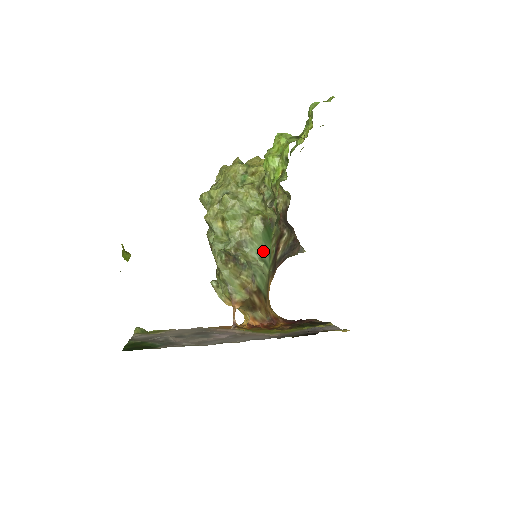
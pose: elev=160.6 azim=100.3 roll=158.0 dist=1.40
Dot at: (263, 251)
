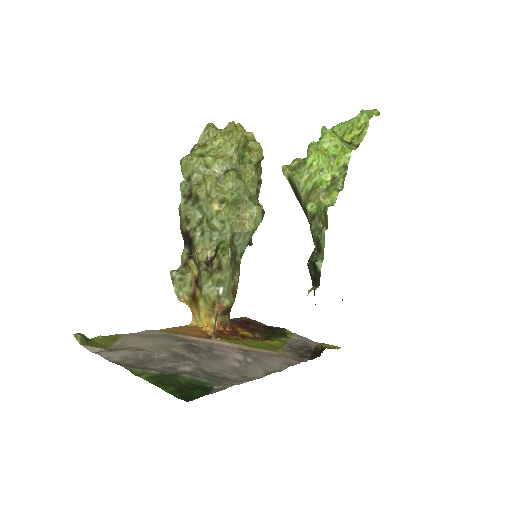
Dot at: (246, 246)
